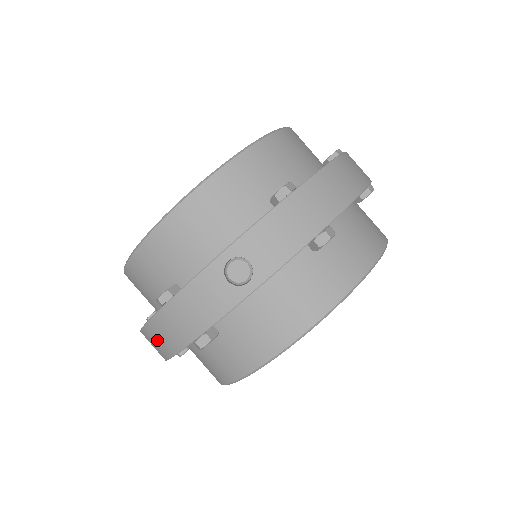
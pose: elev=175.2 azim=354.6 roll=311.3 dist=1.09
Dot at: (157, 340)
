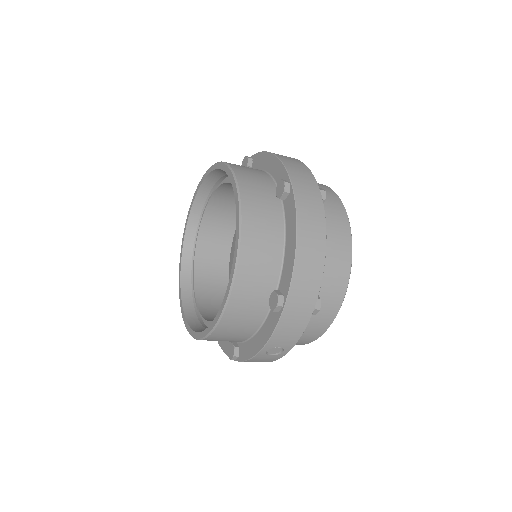
Dot at: occluded
